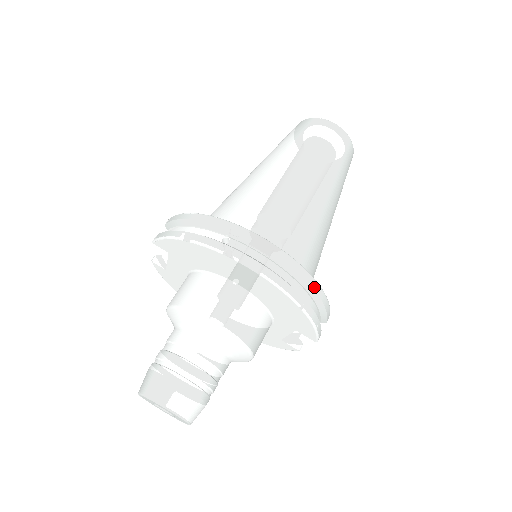
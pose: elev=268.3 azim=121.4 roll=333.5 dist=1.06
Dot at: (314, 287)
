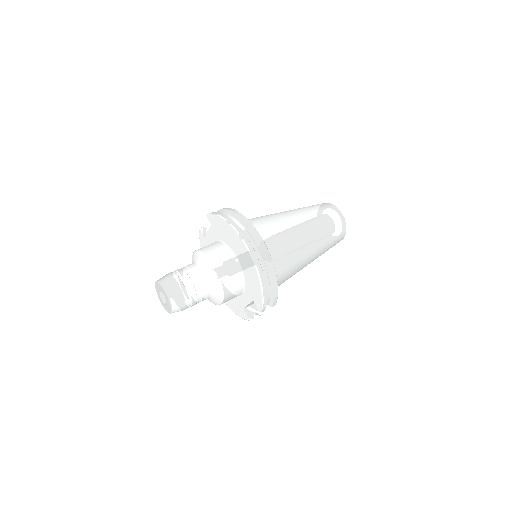
Dot at: (273, 277)
